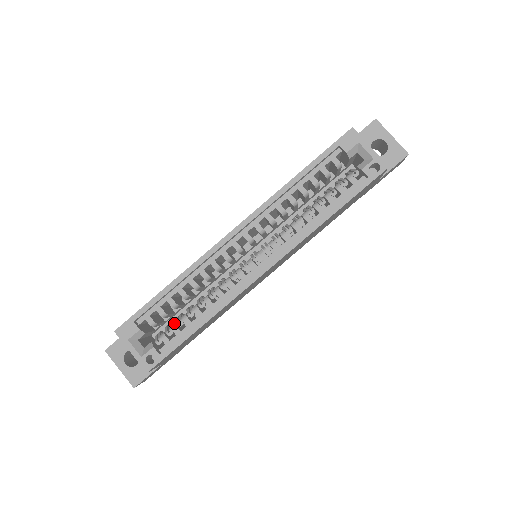
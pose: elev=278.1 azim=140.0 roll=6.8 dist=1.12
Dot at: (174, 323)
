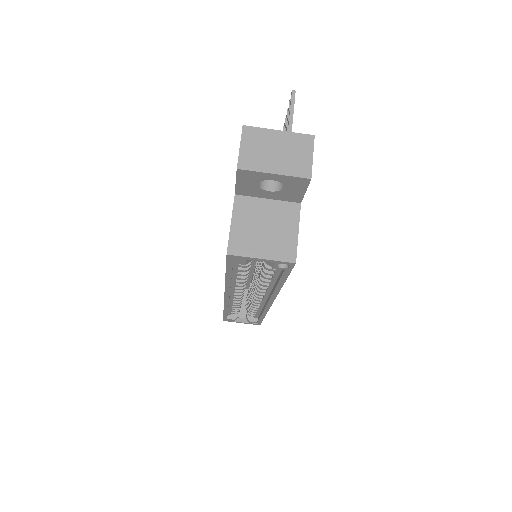
Dot at: (248, 311)
